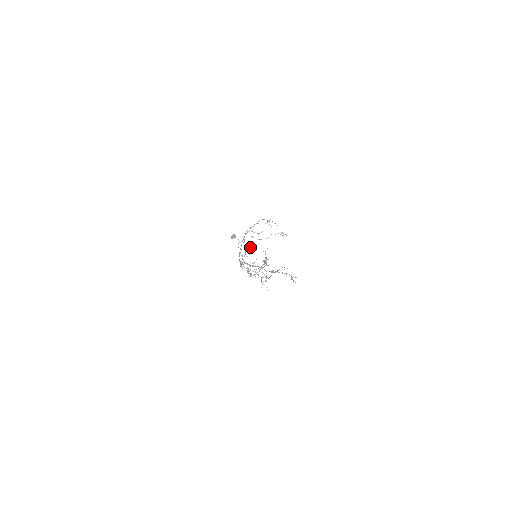
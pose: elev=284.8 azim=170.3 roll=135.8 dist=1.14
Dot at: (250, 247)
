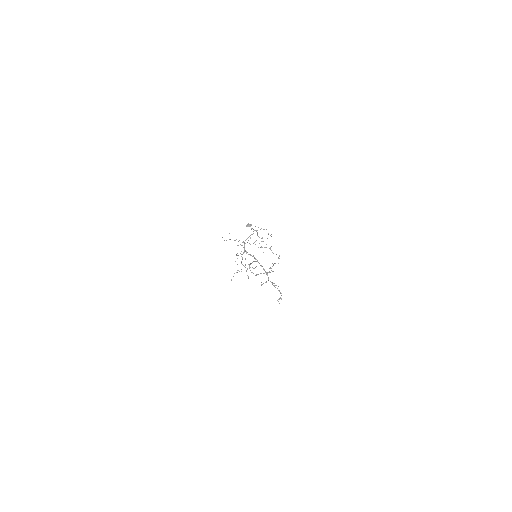
Dot at: occluded
